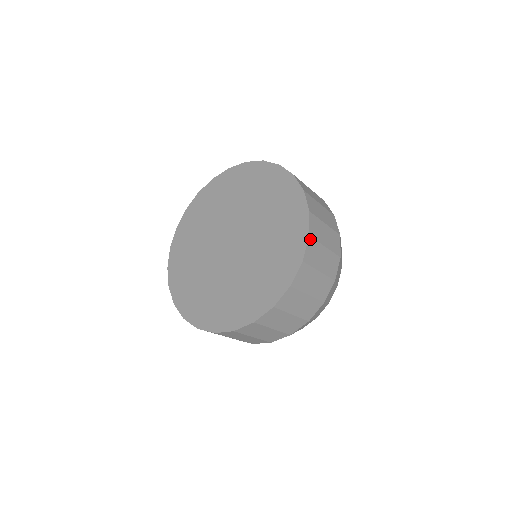
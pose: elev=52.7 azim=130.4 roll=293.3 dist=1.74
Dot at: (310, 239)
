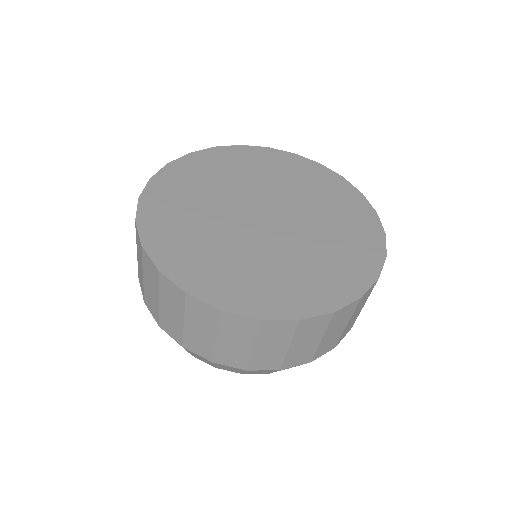
Dot at: (376, 282)
